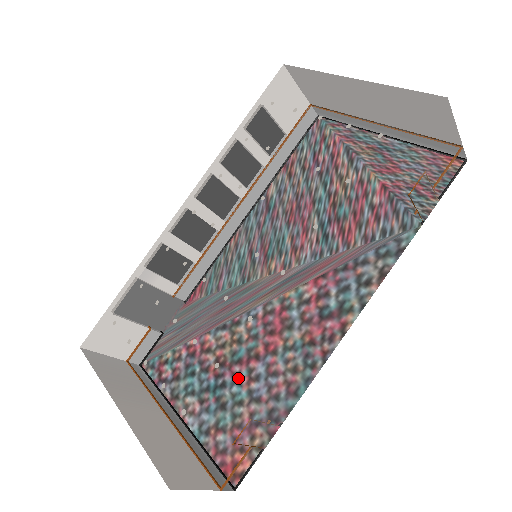
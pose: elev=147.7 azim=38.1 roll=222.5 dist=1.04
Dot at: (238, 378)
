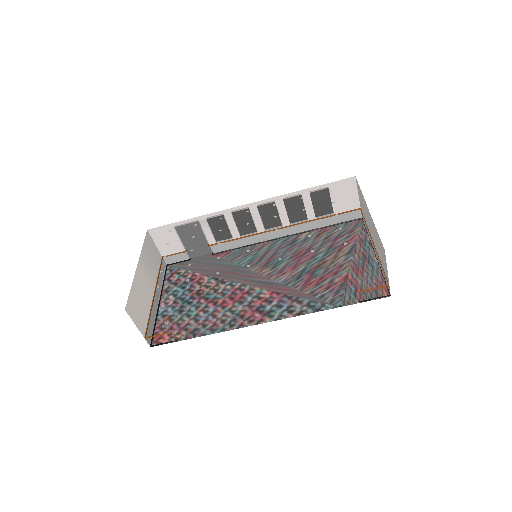
Dot at: (199, 305)
